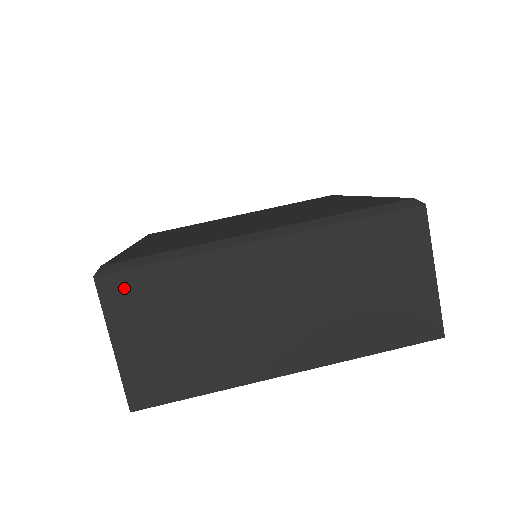
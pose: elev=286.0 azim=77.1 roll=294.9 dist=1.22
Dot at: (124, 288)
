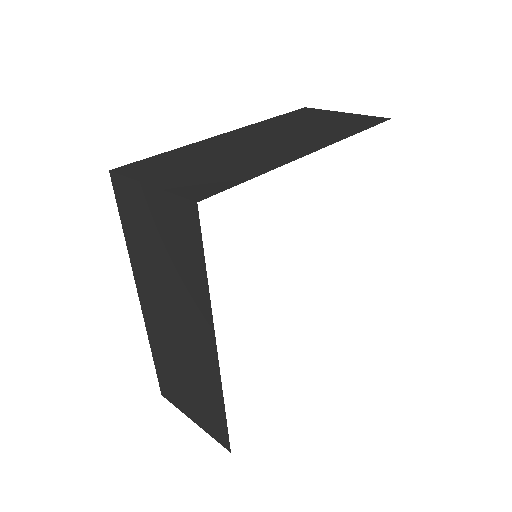
Dot at: (139, 167)
